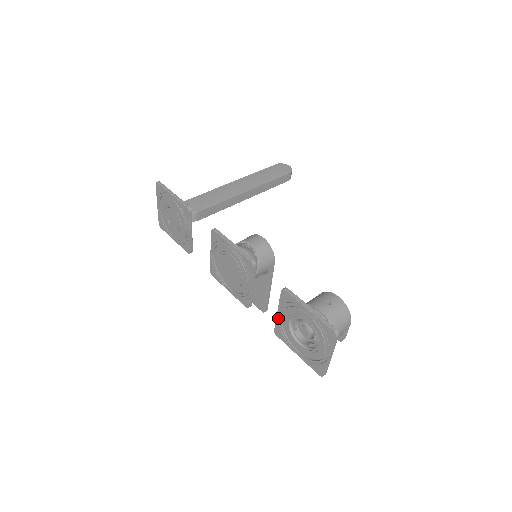
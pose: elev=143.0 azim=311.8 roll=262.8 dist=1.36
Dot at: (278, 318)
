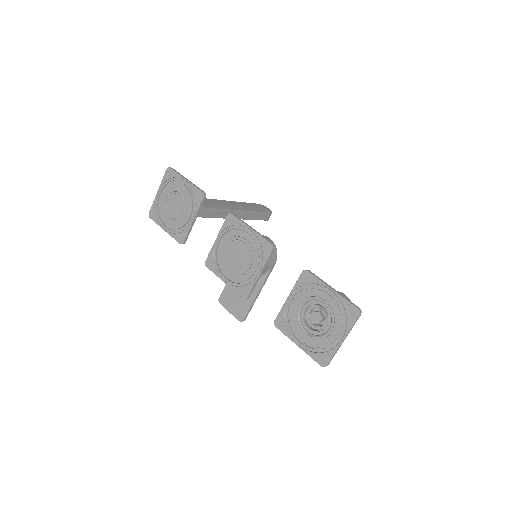
Dot at: (286, 305)
